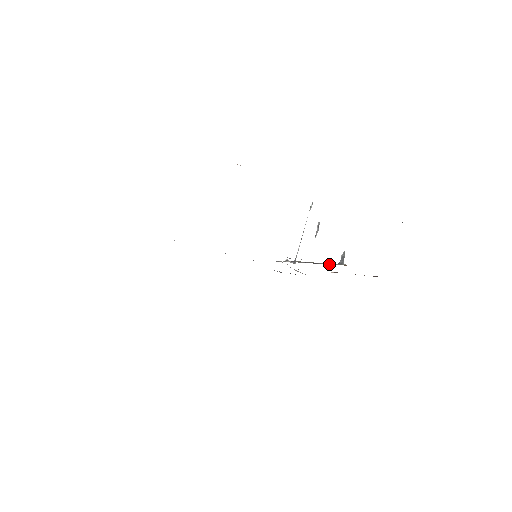
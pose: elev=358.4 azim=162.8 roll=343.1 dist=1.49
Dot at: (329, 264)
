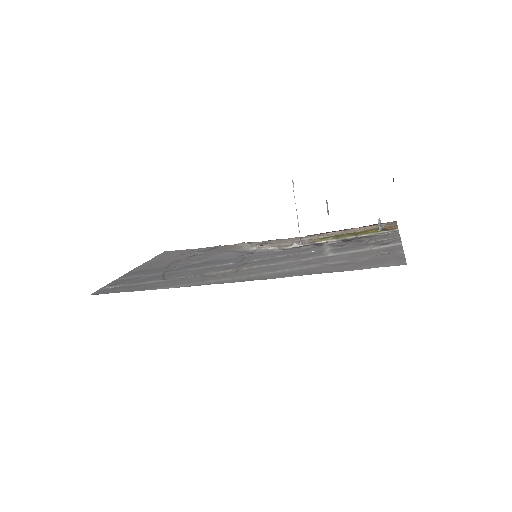
Dot at: (380, 234)
